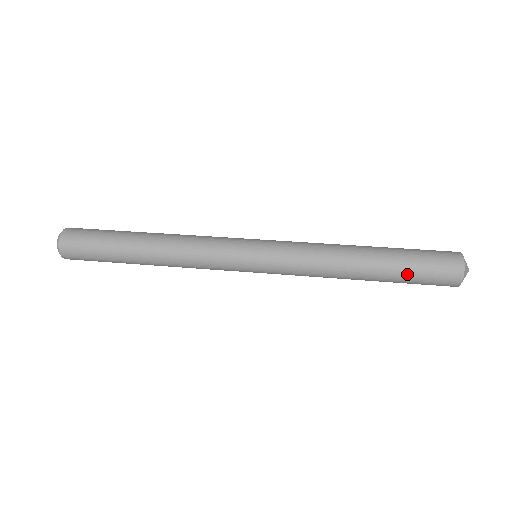
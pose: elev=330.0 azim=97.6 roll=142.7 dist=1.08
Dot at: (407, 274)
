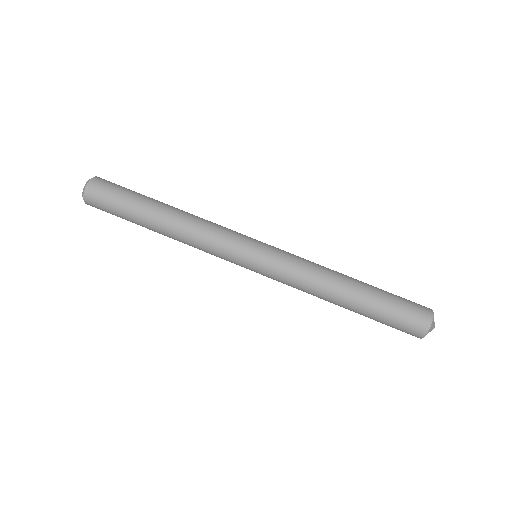
Dot at: (378, 318)
